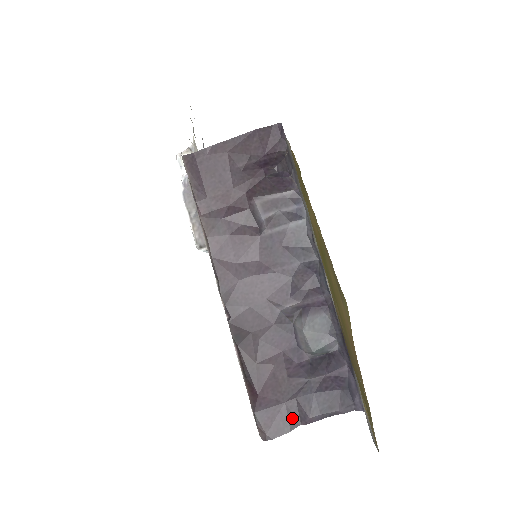
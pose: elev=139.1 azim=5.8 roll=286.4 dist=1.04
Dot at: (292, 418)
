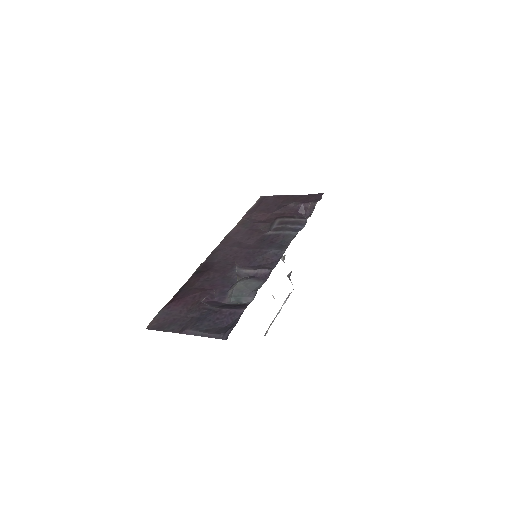
Dot at: (177, 326)
